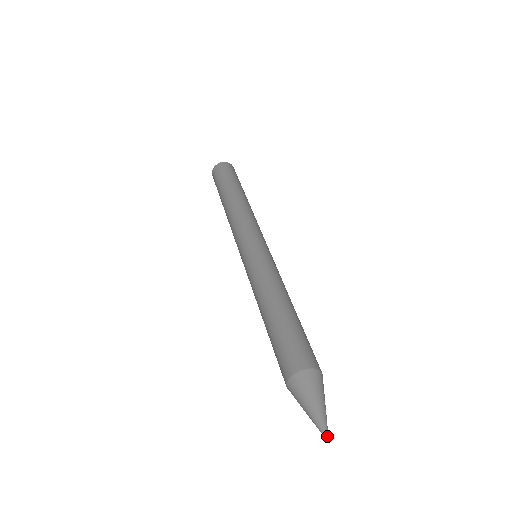
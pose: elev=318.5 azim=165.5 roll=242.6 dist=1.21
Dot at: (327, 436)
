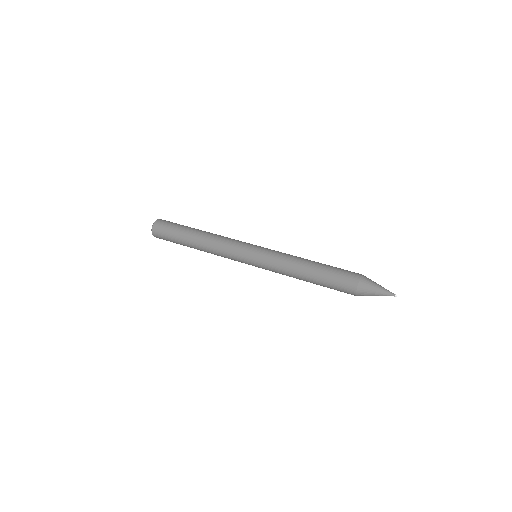
Dot at: (395, 294)
